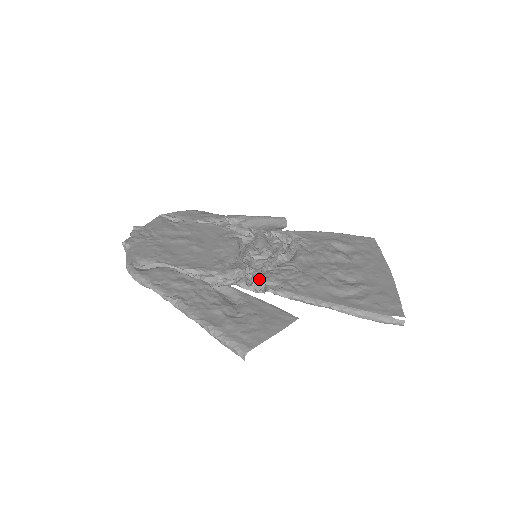
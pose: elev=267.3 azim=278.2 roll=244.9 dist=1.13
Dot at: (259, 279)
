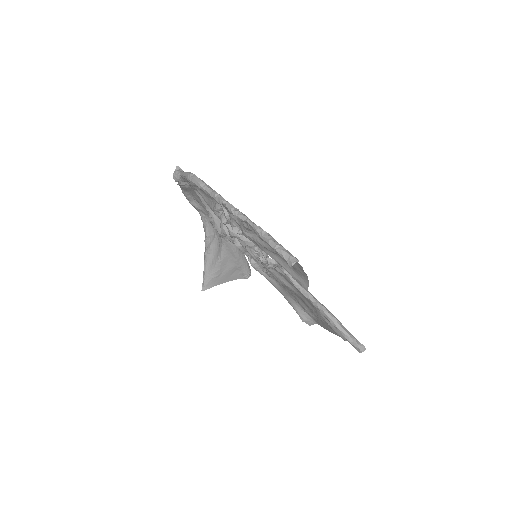
Dot at: occluded
